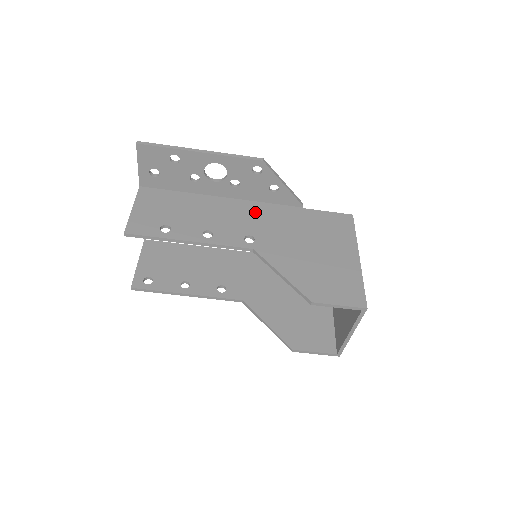
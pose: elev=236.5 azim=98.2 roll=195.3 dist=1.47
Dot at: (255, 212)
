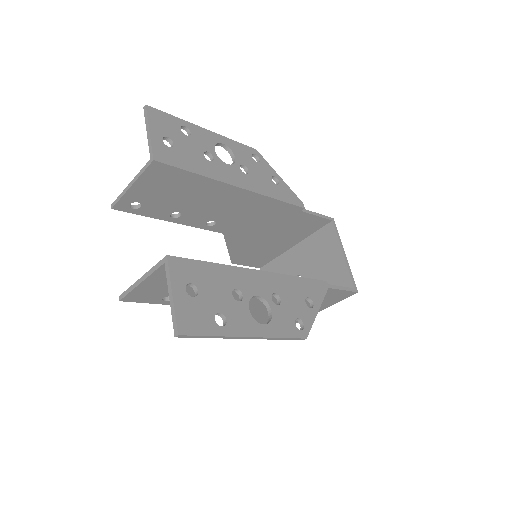
Dot at: occluded
